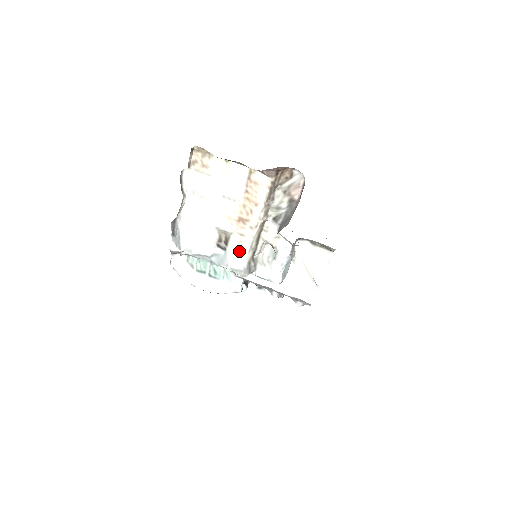
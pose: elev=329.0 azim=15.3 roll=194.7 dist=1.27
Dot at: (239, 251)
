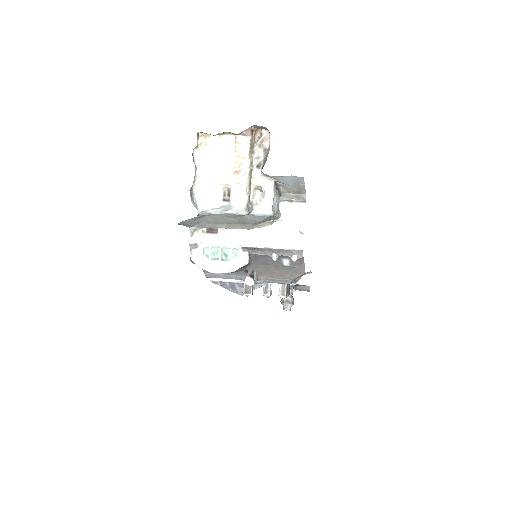
Dot at: (239, 197)
